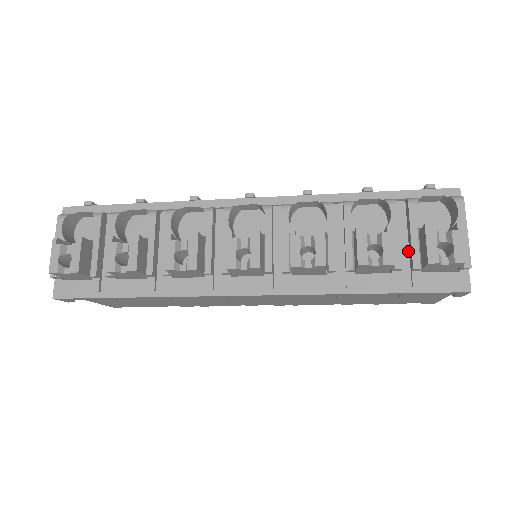
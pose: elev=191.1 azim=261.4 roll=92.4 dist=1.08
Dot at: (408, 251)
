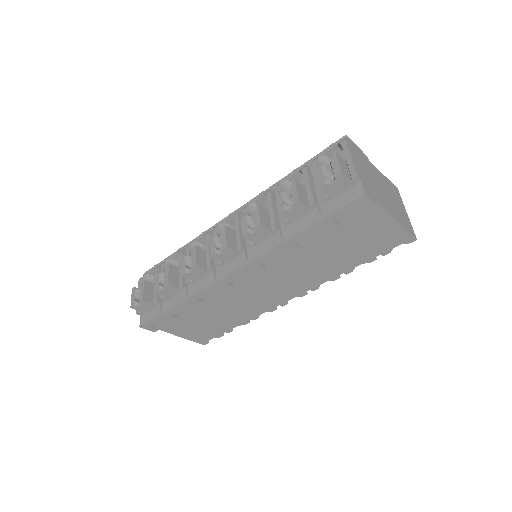
Dot at: occluded
